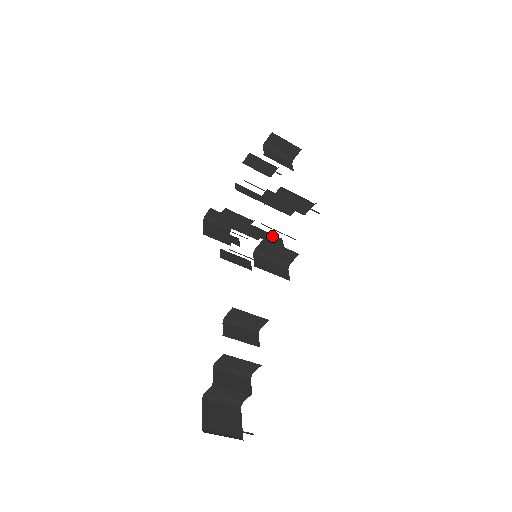
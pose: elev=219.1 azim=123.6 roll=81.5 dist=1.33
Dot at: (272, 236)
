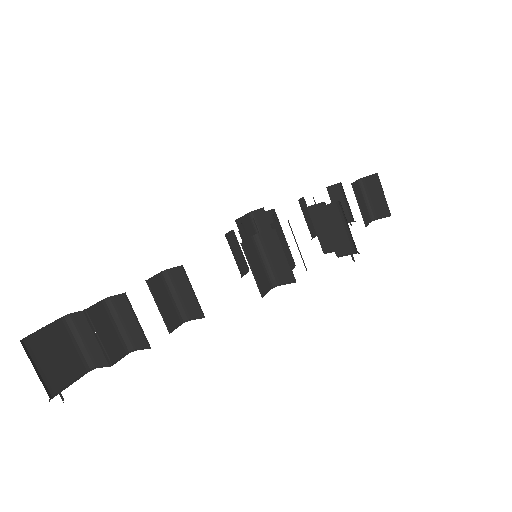
Dot at: (288, 251)
